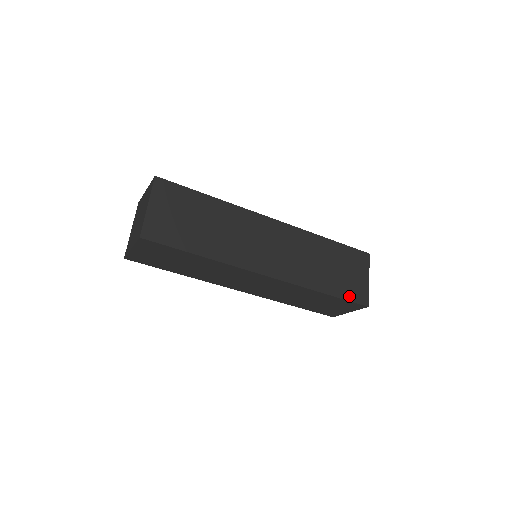
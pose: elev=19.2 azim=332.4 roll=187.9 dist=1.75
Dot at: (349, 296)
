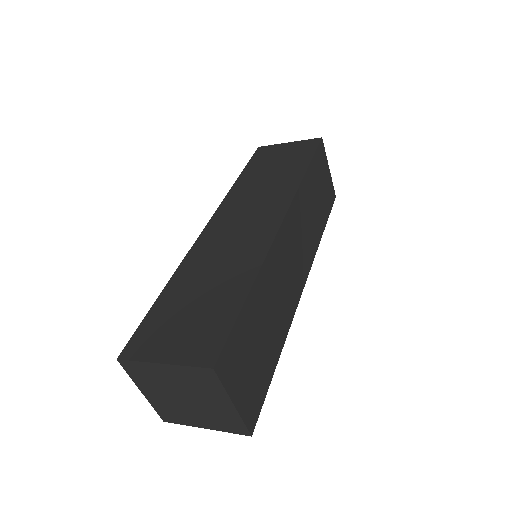
Dot at: (329, 208)
